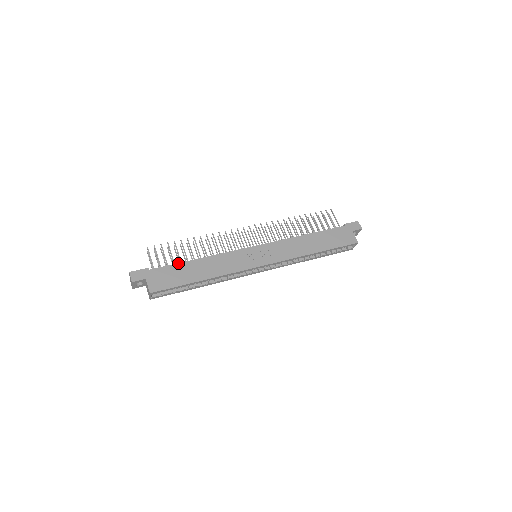
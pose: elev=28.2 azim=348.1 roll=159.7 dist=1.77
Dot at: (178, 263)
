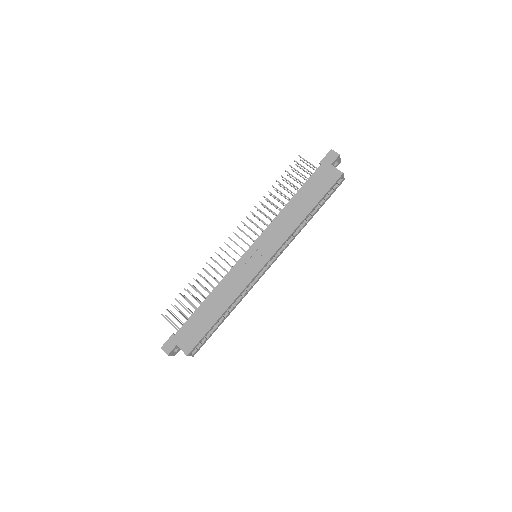
Dot at: (193, 313)
